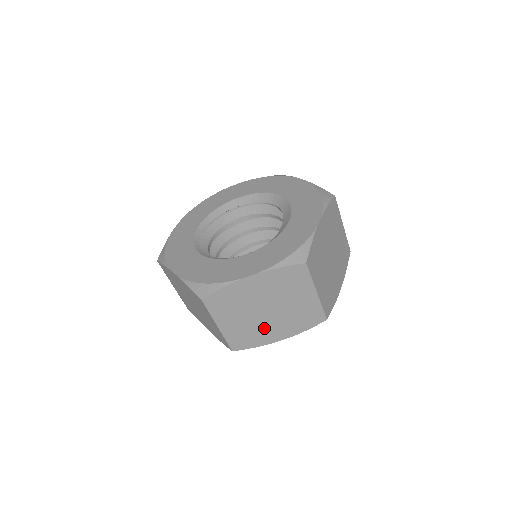
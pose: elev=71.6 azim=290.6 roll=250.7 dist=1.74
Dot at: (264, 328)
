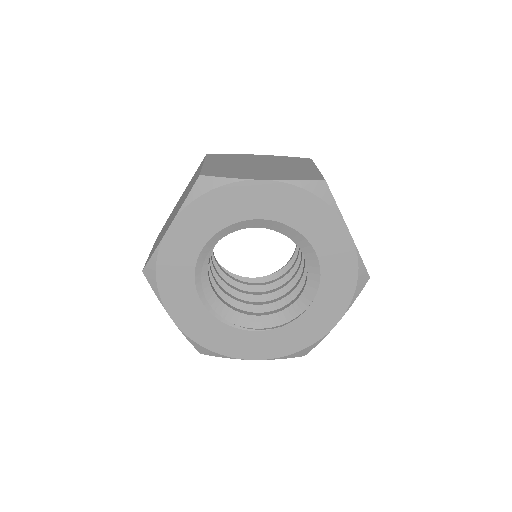
Dot at: occluded
